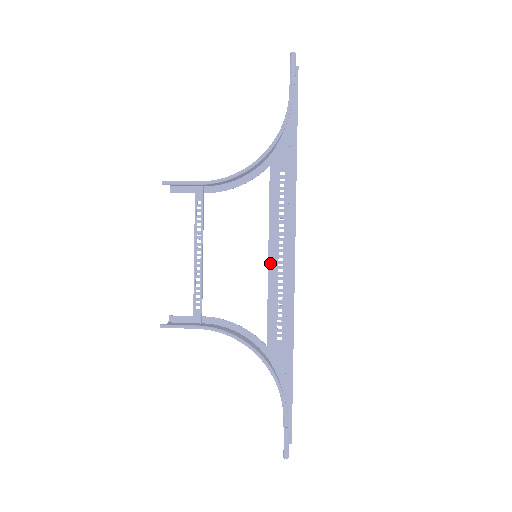
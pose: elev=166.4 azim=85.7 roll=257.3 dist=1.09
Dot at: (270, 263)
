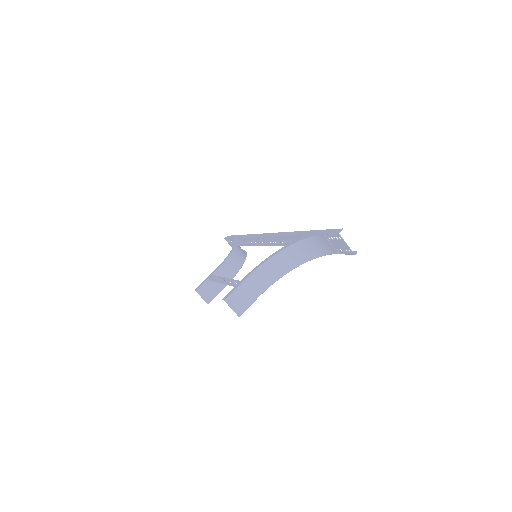
Dot at: (257, 245)
